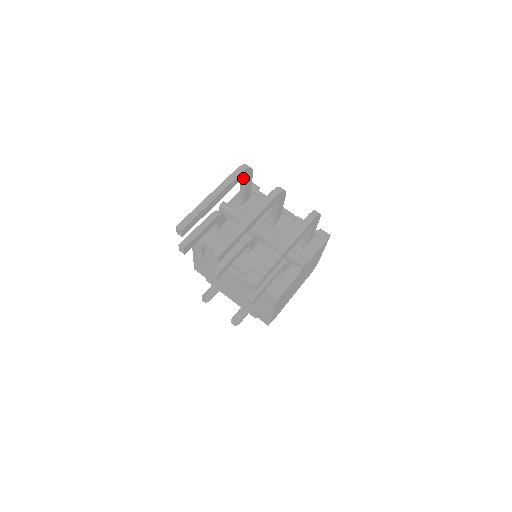
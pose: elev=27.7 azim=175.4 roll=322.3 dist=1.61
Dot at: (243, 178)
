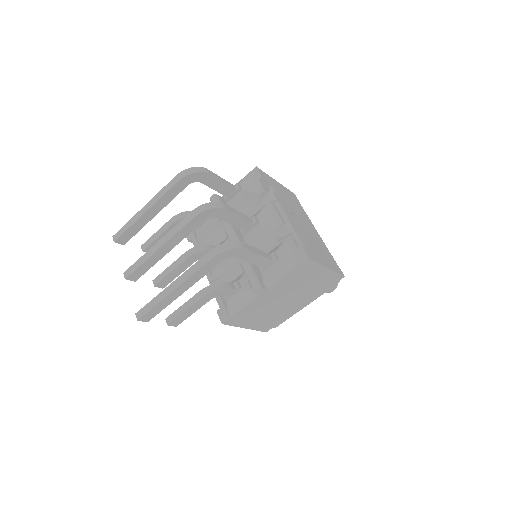
Dot at: (200, 180)
